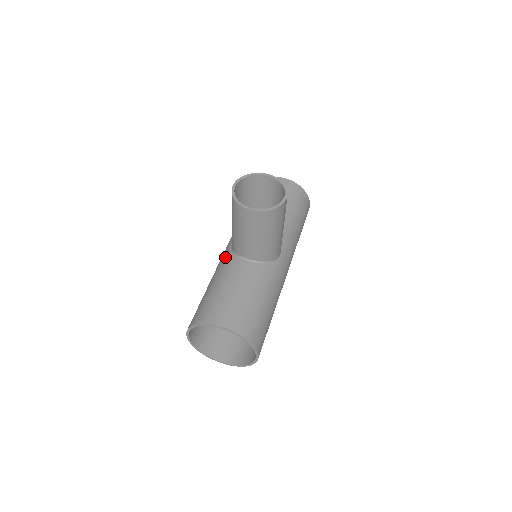
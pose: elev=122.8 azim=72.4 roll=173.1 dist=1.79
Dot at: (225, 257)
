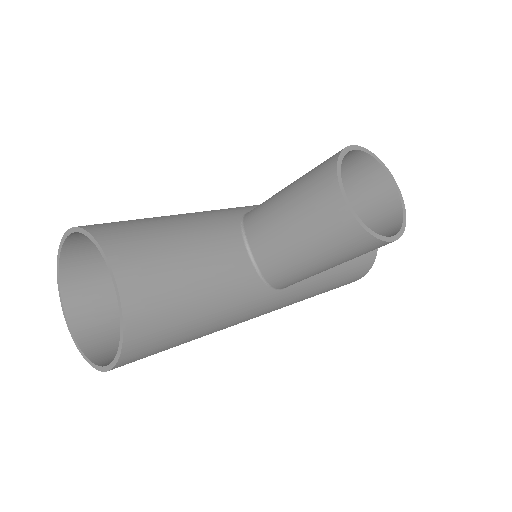
Dot at: (227, 212)
